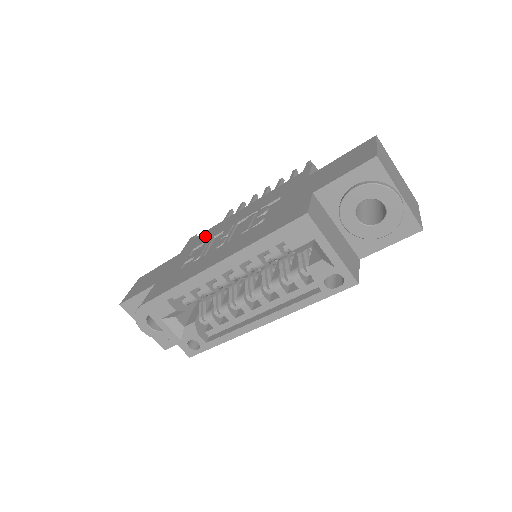
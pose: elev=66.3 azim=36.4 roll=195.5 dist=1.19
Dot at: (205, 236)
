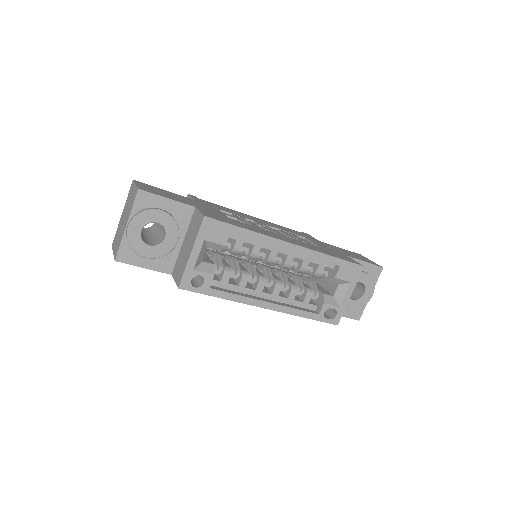
Dot at: (223, 208)
